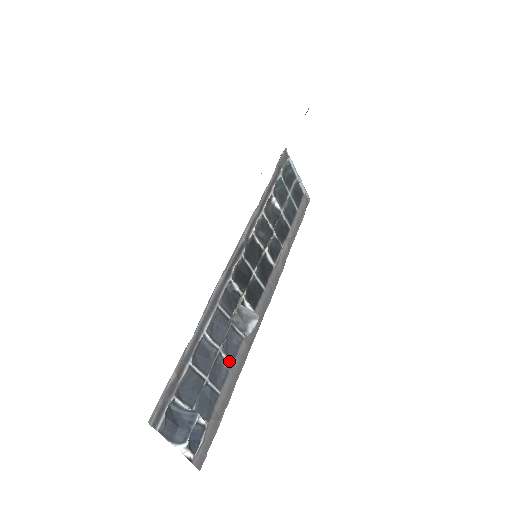
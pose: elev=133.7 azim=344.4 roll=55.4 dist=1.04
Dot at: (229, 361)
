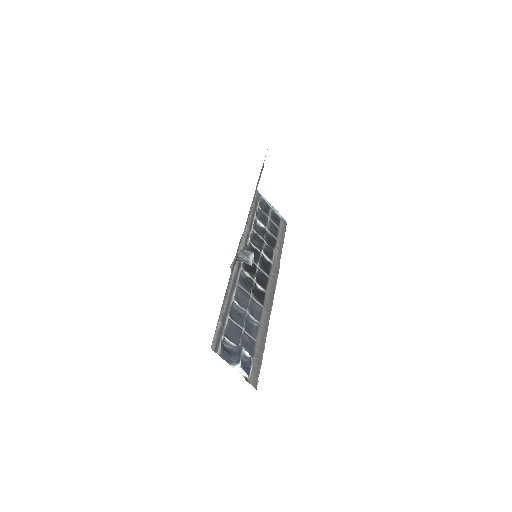
Dot at: (256, 321)
